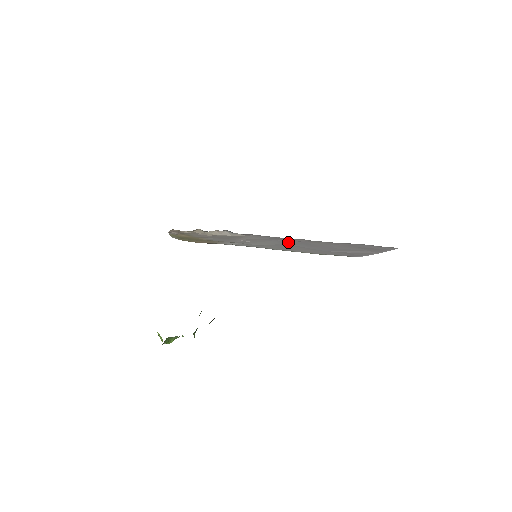
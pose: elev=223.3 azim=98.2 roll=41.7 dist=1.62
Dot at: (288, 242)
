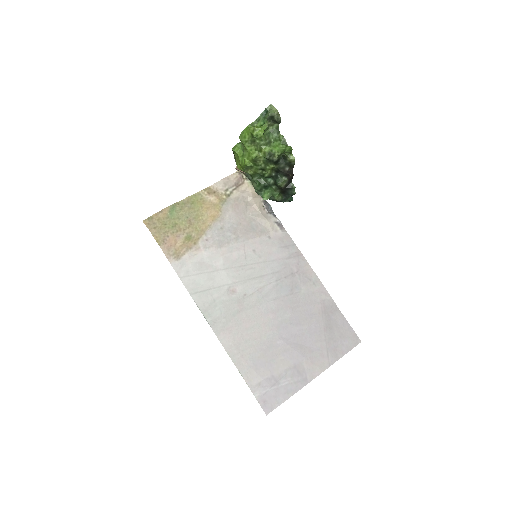
Dot at: (284, 273)
